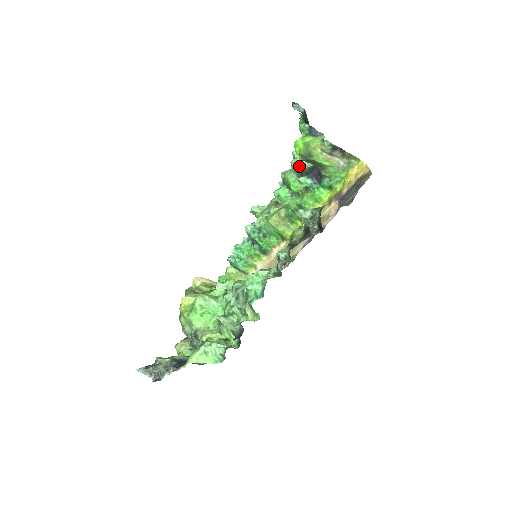
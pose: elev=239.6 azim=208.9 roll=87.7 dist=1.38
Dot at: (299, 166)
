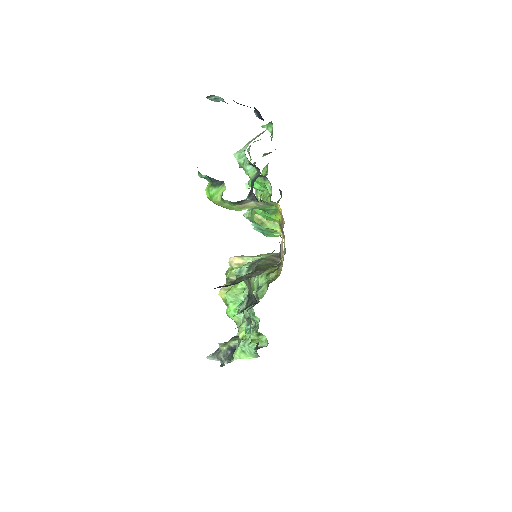
Dot at: (246, 173)
